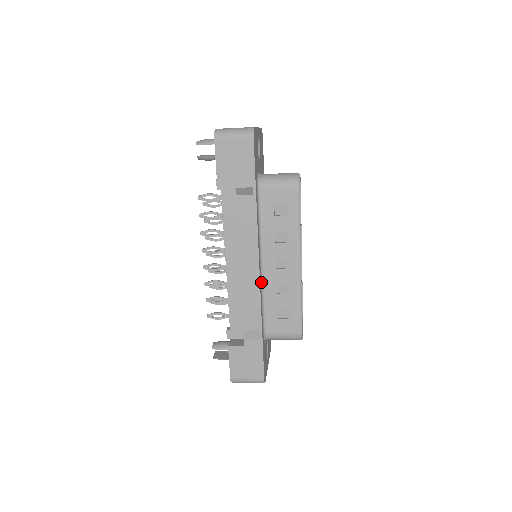
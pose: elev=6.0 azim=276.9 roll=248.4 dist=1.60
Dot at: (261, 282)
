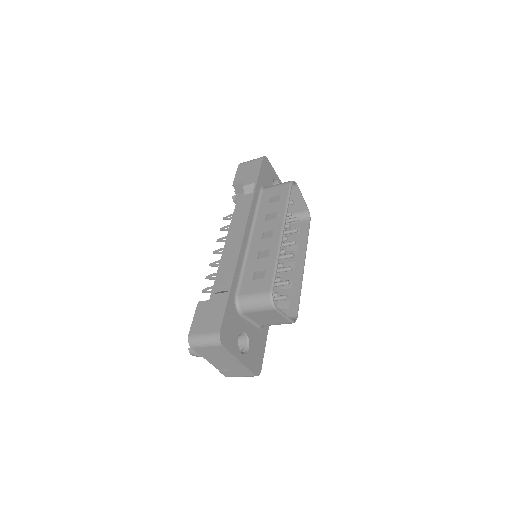
Dot at: (246, 250)
